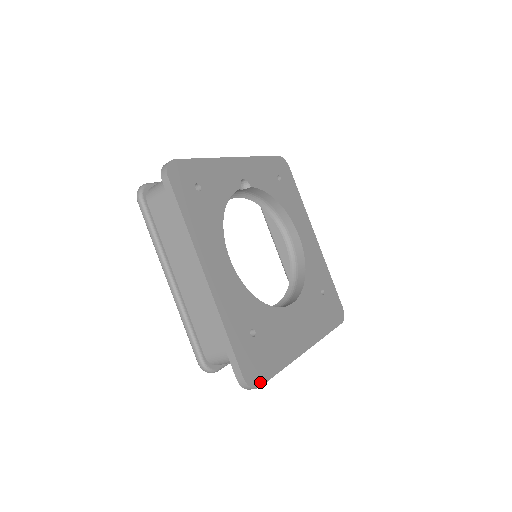
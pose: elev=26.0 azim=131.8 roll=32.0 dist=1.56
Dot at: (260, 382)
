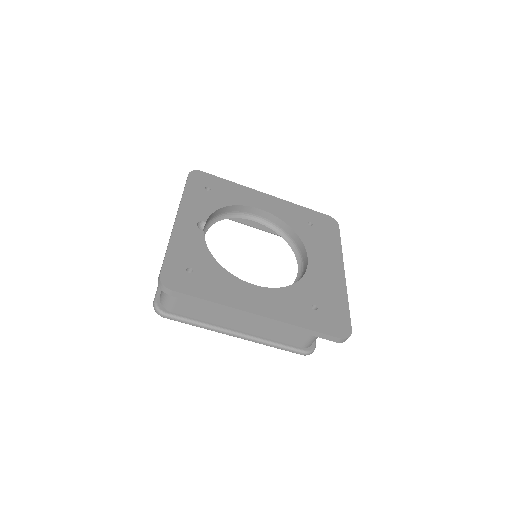
Dot at: (349, 328)
